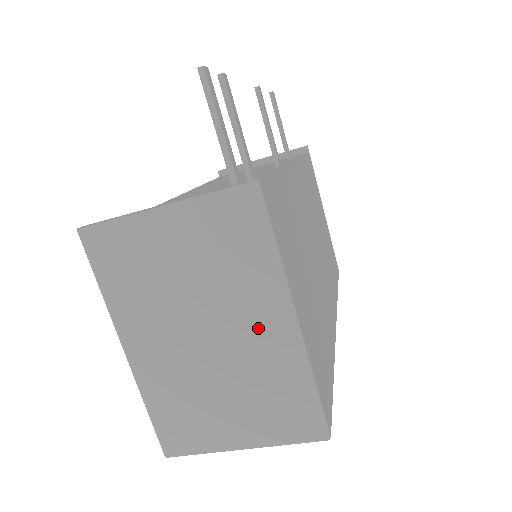
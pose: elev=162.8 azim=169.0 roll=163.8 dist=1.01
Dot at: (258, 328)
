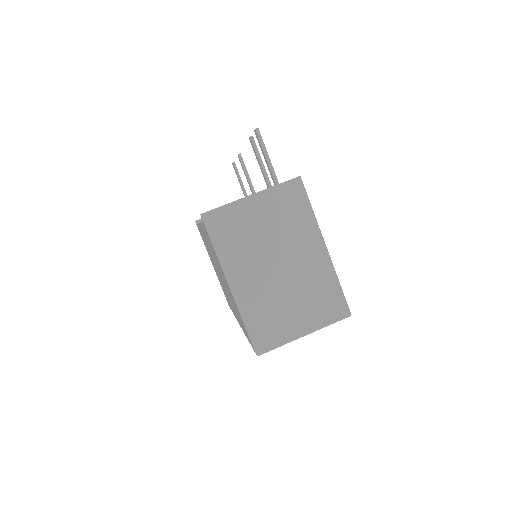
Dot at: (307, 255)
